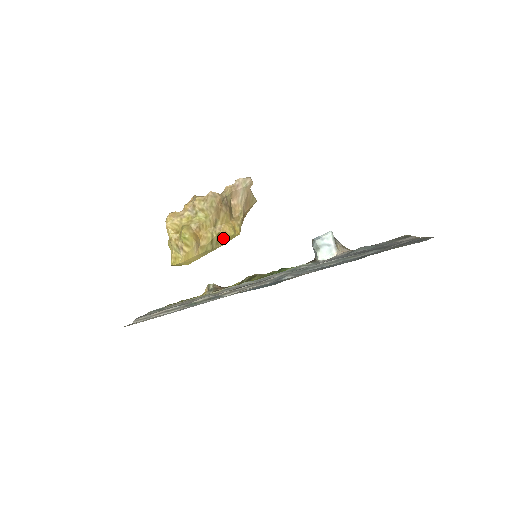
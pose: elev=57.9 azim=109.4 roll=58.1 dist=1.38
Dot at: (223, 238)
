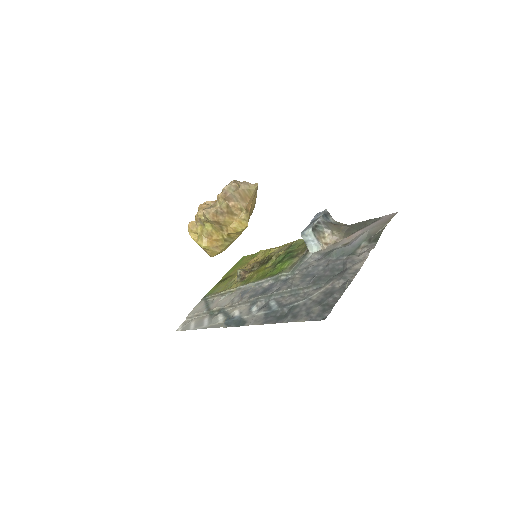
Dot at: (235, 234)
